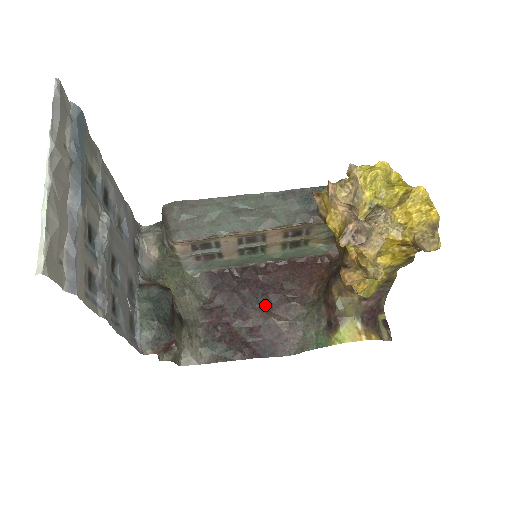
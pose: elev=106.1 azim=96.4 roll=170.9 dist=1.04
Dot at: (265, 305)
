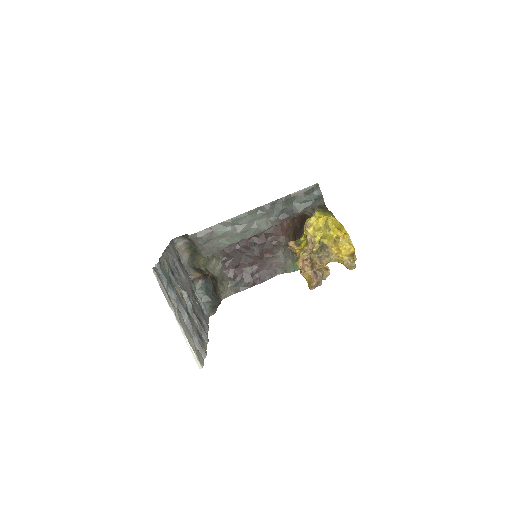
Dot at: (258, 251)
